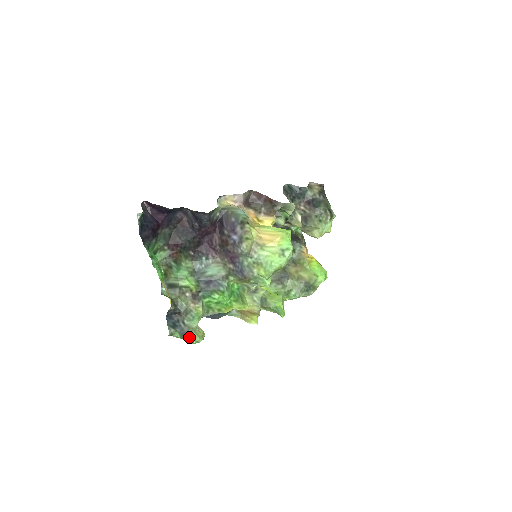
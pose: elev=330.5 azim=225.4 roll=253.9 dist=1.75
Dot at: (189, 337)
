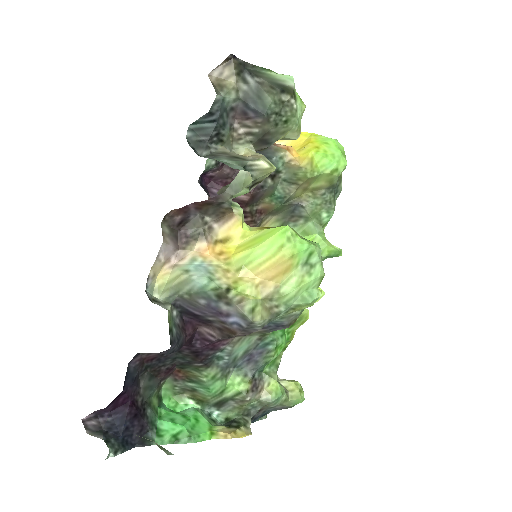
Dot at: (290, 407)
